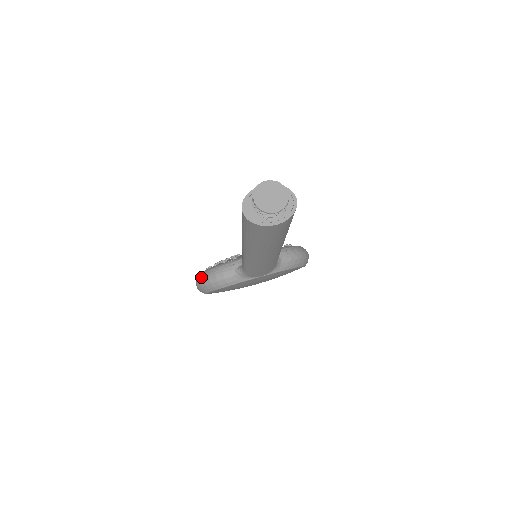
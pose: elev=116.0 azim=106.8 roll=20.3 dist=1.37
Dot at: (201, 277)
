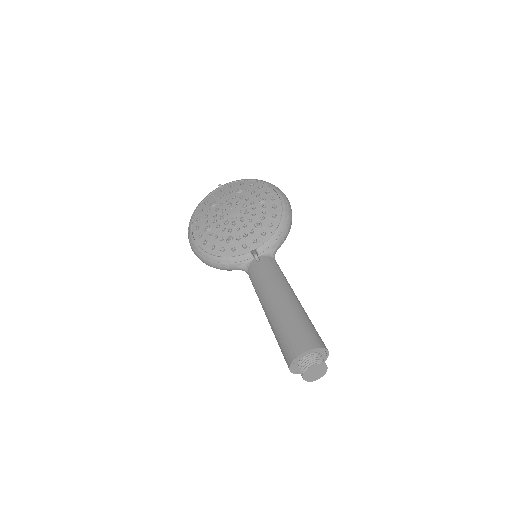
Dot at: (201, 258)
